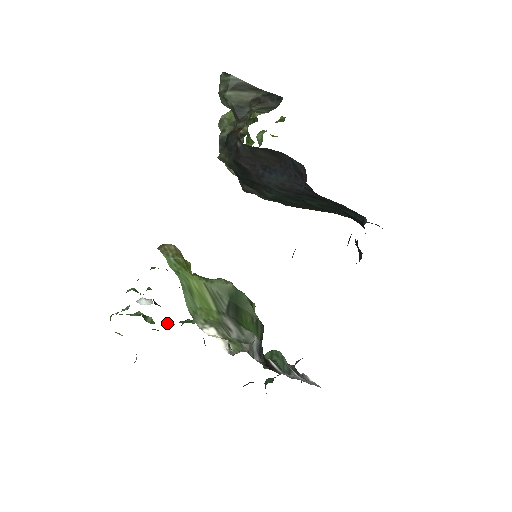
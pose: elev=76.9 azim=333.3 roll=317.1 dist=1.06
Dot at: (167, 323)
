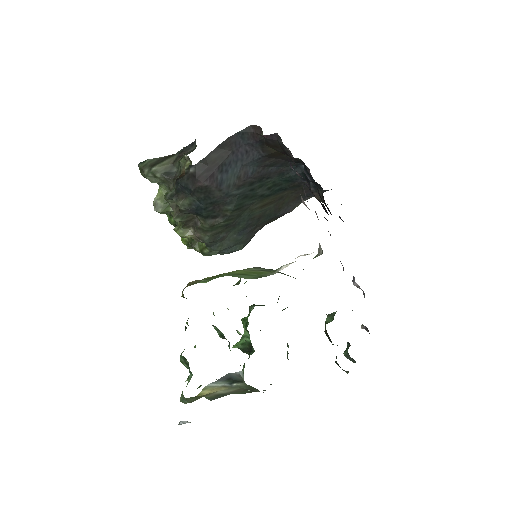
Dot at: occluded
